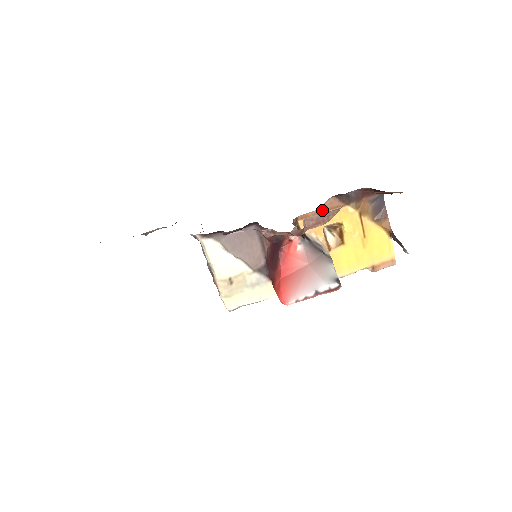
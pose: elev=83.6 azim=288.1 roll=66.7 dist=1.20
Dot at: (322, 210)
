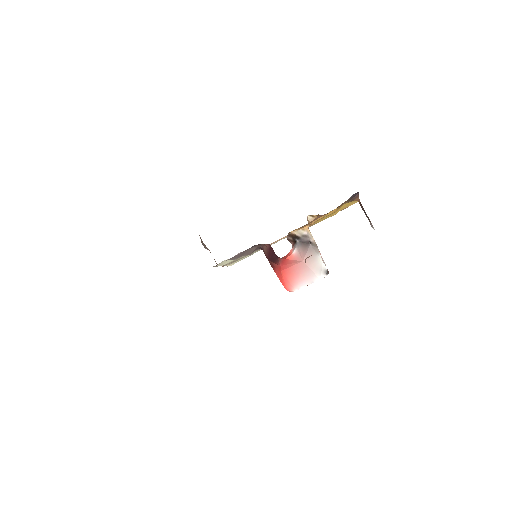
Dot at: (310, 222)
